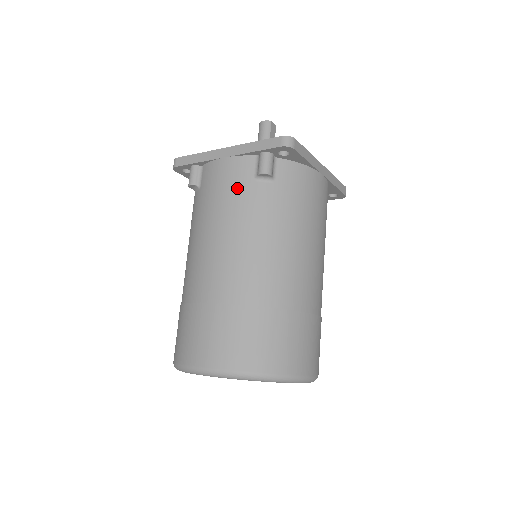
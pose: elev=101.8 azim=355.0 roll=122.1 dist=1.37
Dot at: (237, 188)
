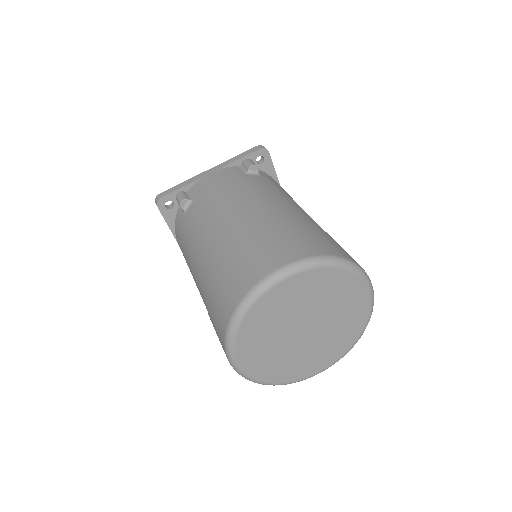
Dot at: (235, 179)
